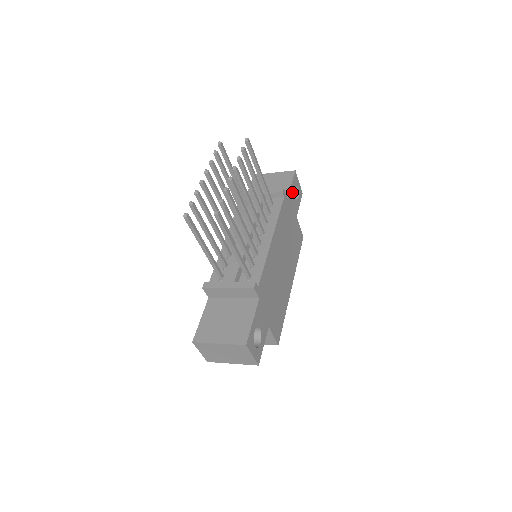
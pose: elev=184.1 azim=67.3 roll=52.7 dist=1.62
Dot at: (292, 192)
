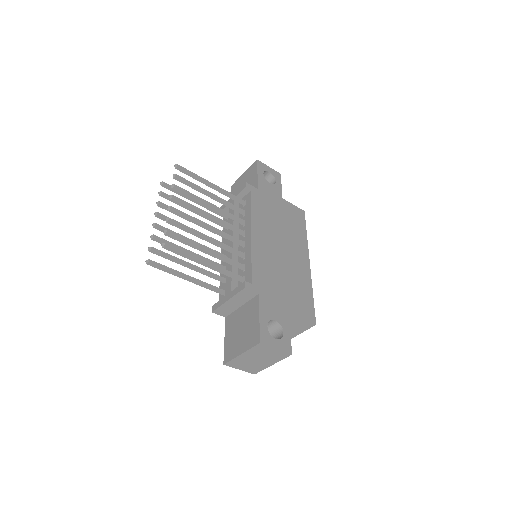
Dot at: (262, 180)
